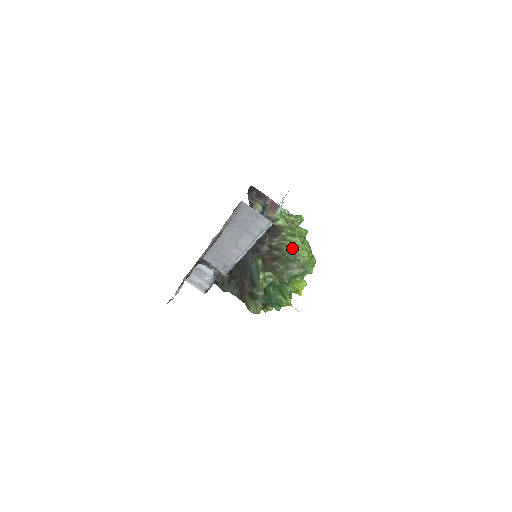
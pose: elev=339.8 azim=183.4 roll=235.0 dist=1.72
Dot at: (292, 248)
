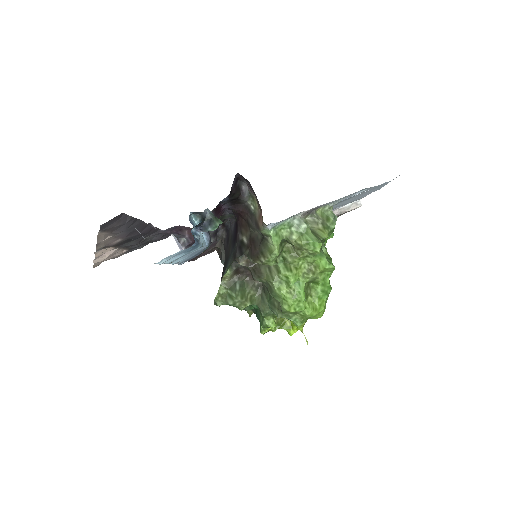
Dot at: (273, 283)
